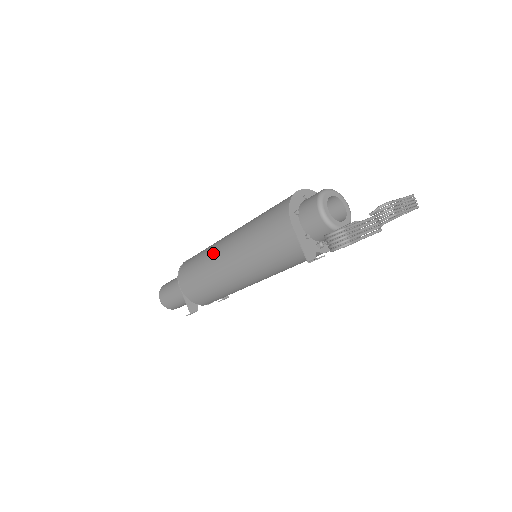
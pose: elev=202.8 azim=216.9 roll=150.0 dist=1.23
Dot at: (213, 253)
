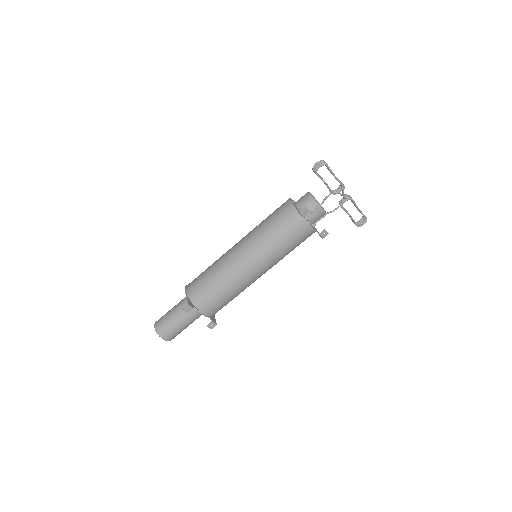
Dot at: occluded
